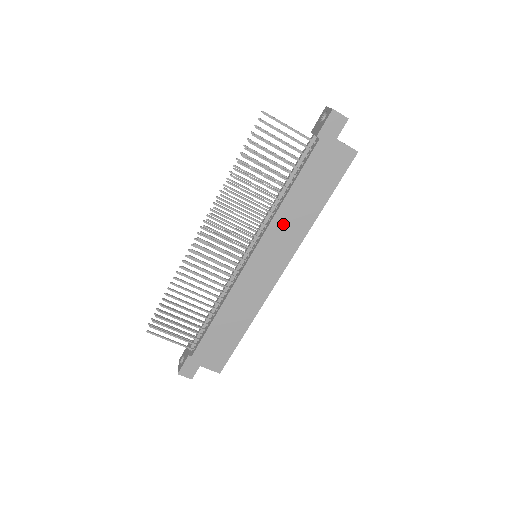
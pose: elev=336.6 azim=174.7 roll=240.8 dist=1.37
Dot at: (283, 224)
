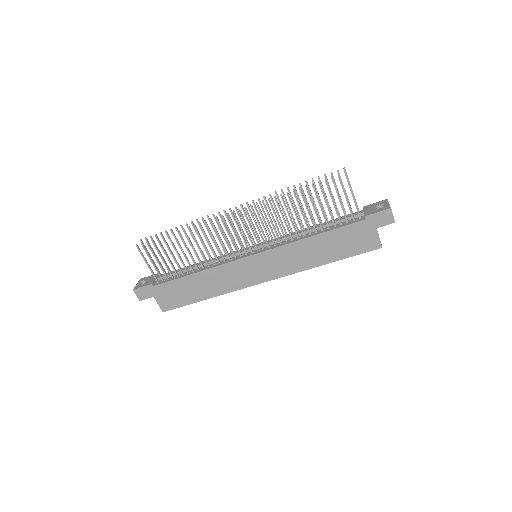
Dot at: (293, 252)
